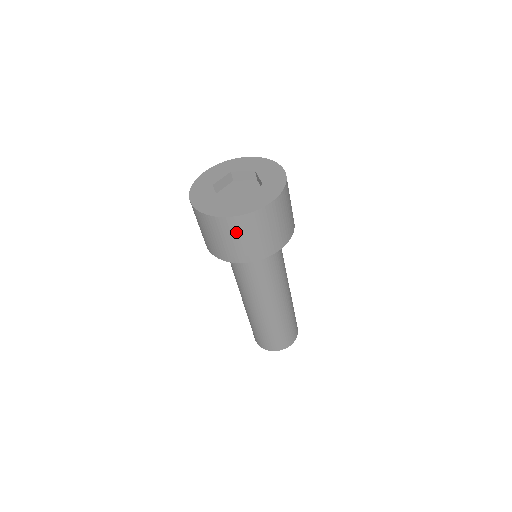
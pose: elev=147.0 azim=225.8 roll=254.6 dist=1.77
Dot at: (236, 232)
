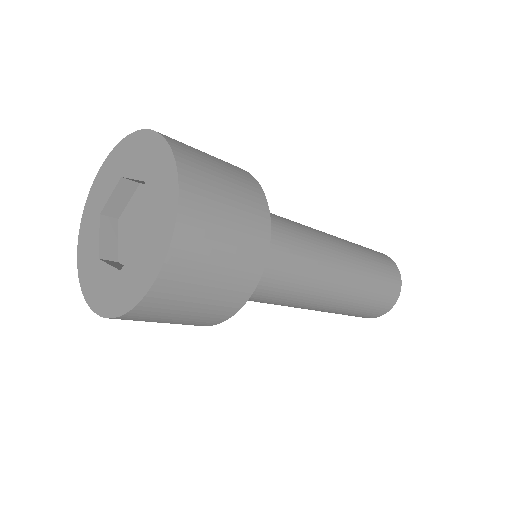
Dot at: occluded
